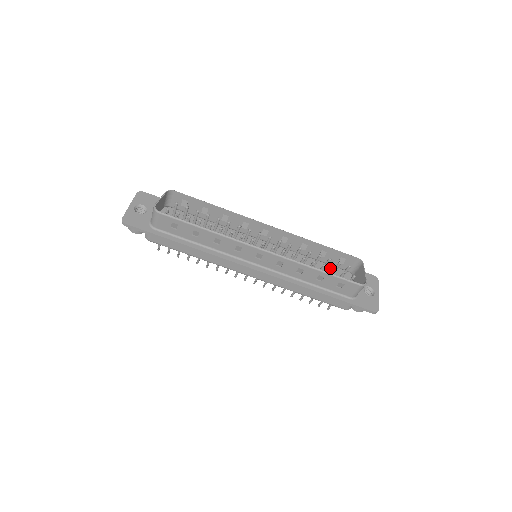
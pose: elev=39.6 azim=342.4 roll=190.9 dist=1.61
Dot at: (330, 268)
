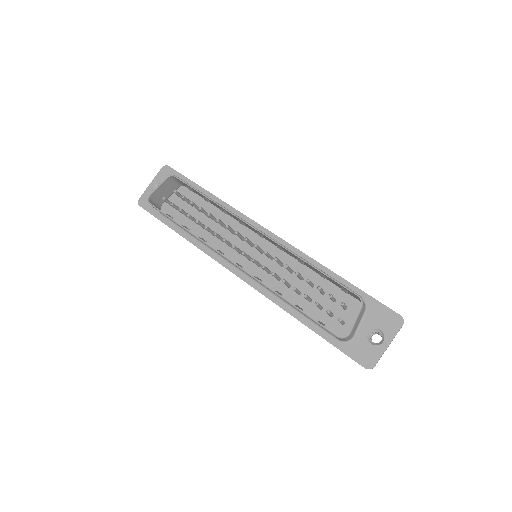
Dot at: (338, 291)
